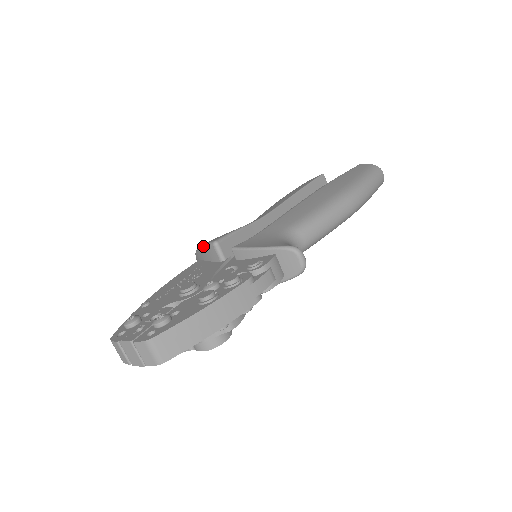
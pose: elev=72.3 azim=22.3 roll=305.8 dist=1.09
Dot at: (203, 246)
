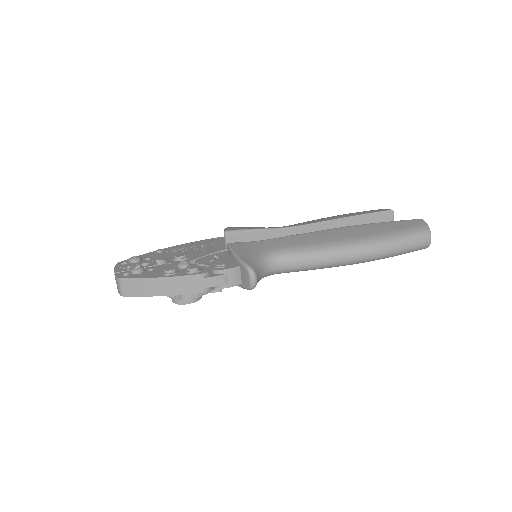
Dot at: (224, 229)
